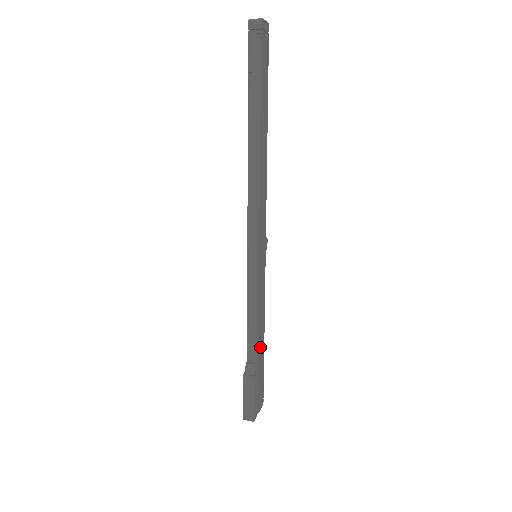
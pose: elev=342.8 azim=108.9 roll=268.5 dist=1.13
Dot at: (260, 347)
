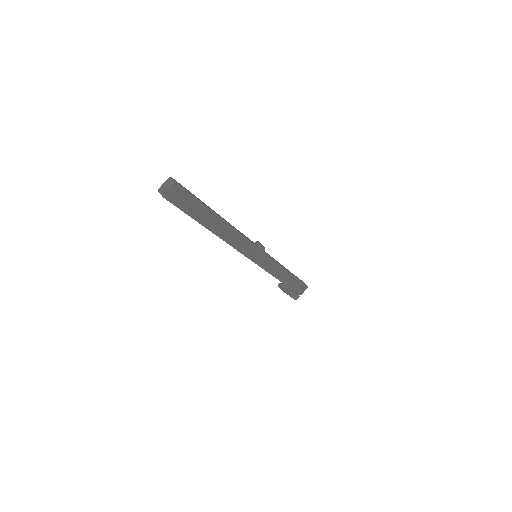
Dot at: (286, 279)
